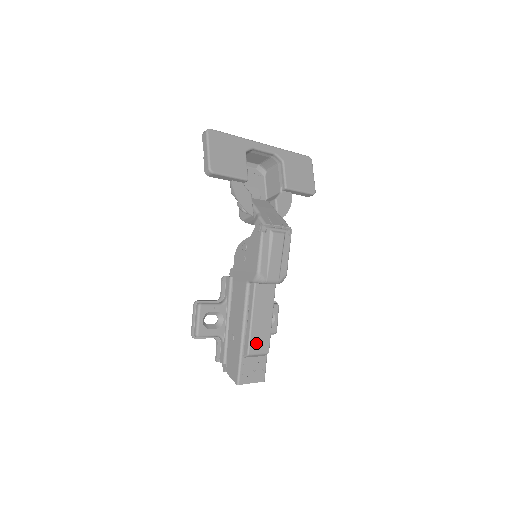
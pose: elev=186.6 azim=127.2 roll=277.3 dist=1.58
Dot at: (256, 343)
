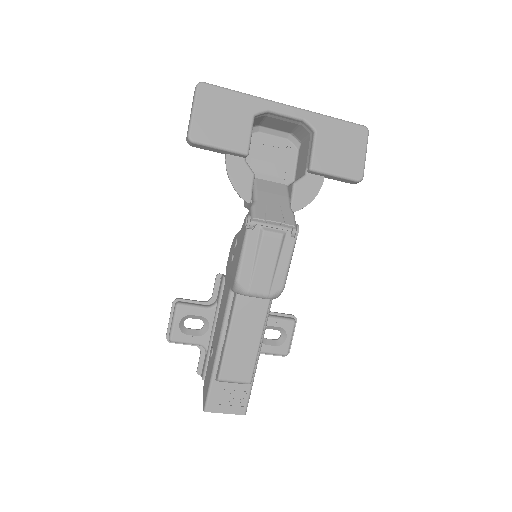
Dot at: (232, 368)
